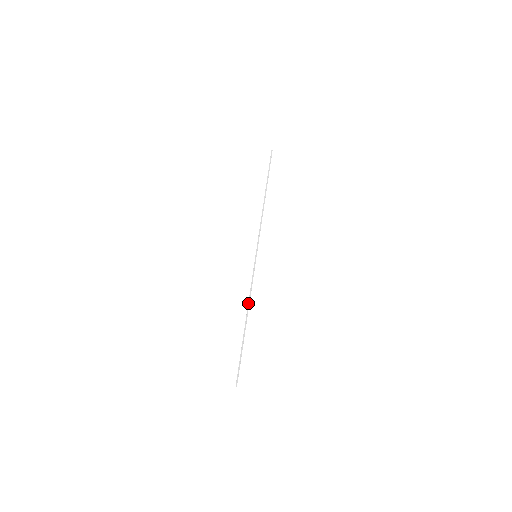
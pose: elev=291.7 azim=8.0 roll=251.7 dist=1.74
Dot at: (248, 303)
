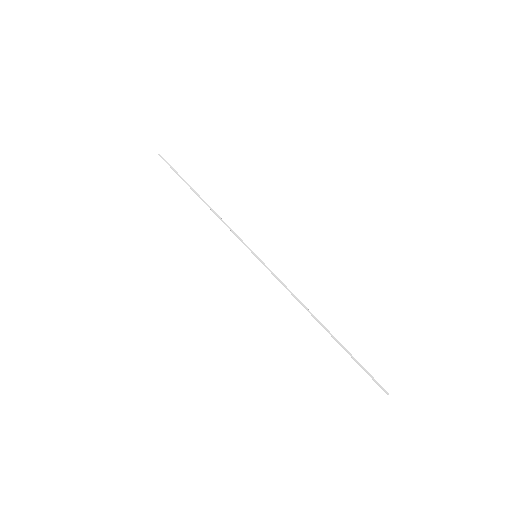
Dot at: (302, 304)
